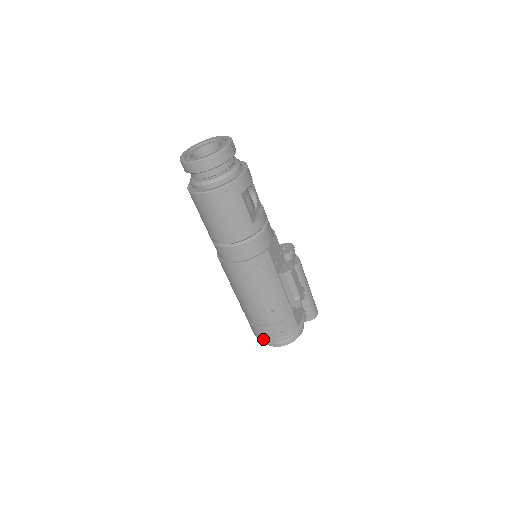
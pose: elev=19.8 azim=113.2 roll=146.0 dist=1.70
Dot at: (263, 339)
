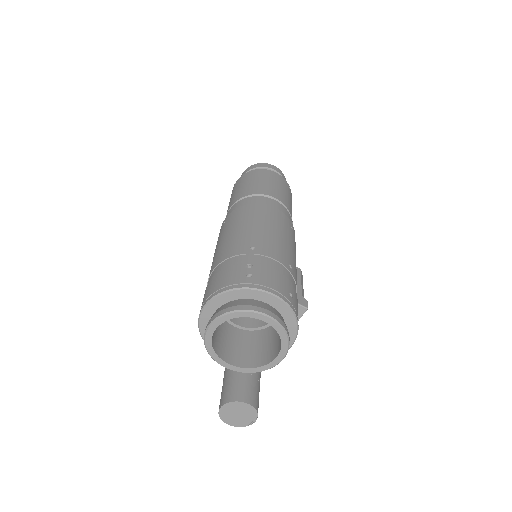
Dot at: (259, 285)
